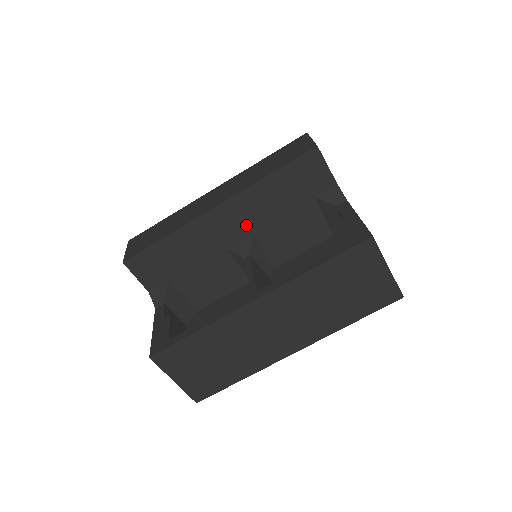
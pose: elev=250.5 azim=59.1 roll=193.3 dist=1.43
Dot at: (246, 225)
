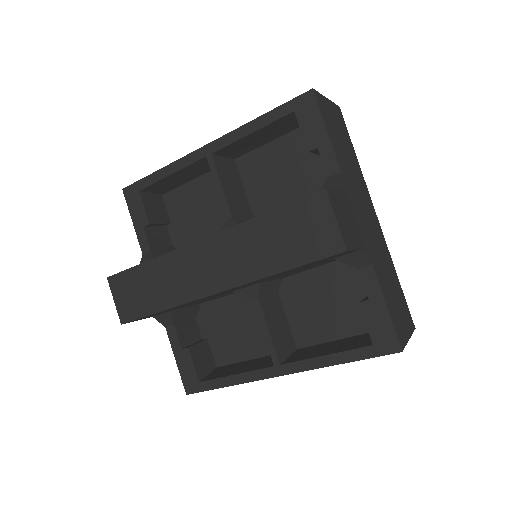
Dot at: (252, 284)
